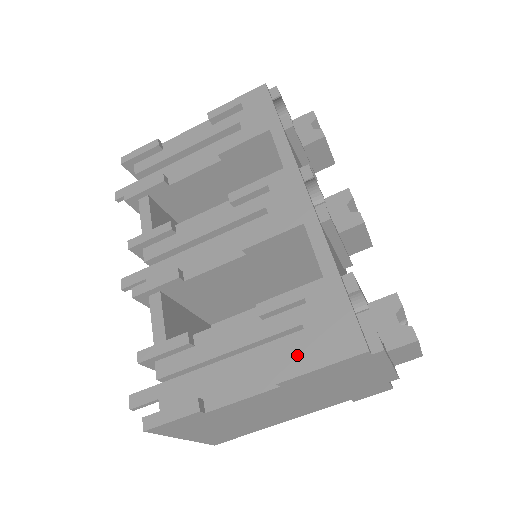
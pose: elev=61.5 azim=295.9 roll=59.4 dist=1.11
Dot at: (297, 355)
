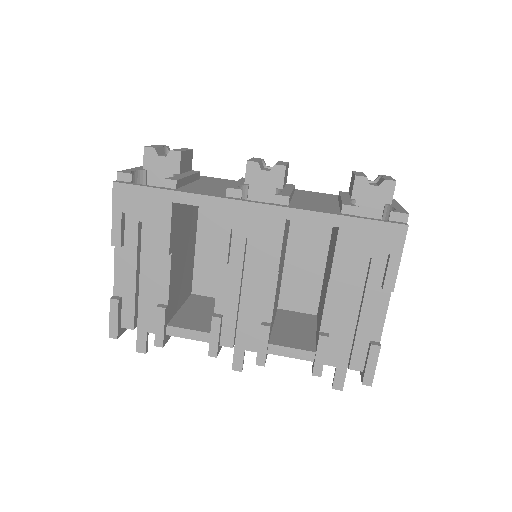
Dot at: (379, 269)
